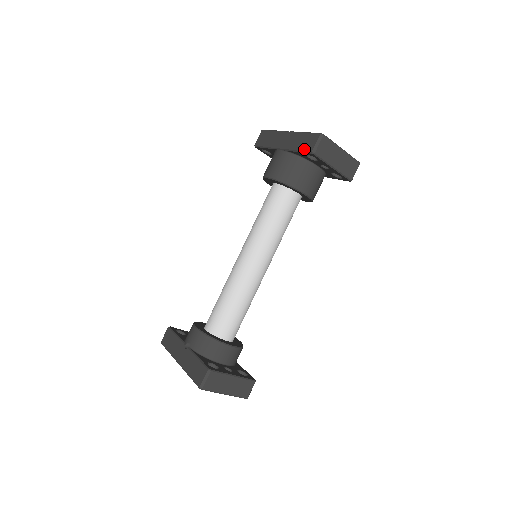
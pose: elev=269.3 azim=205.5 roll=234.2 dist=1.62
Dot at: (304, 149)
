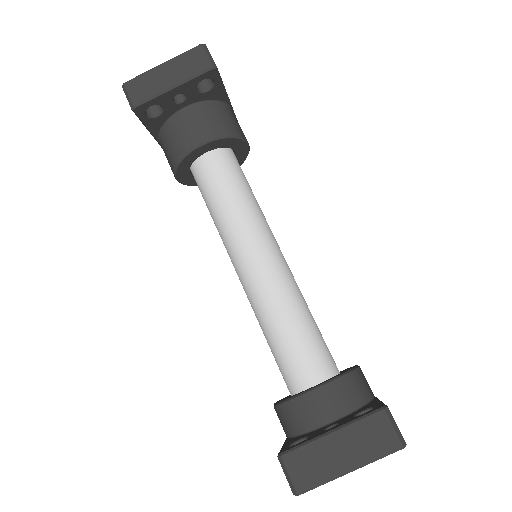
Dot at: occluded
